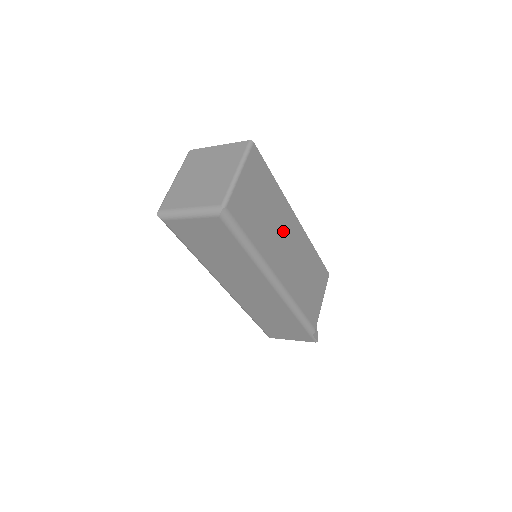
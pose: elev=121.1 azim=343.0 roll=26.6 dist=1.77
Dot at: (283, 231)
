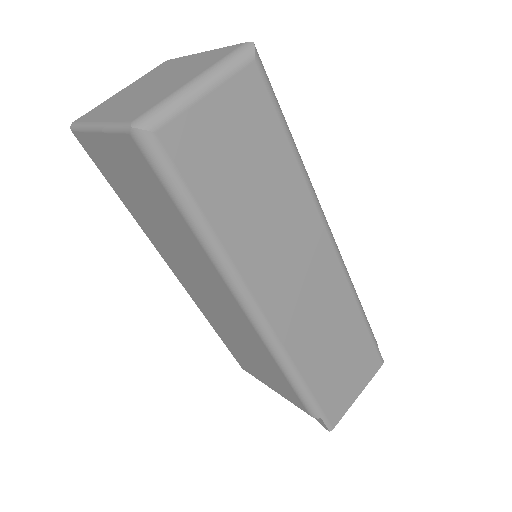
Dot at: occluded
